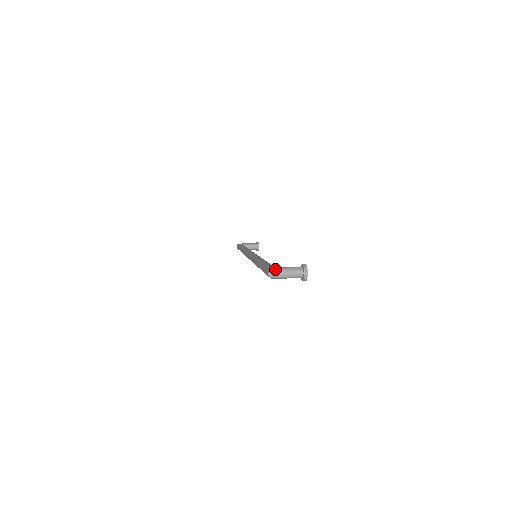
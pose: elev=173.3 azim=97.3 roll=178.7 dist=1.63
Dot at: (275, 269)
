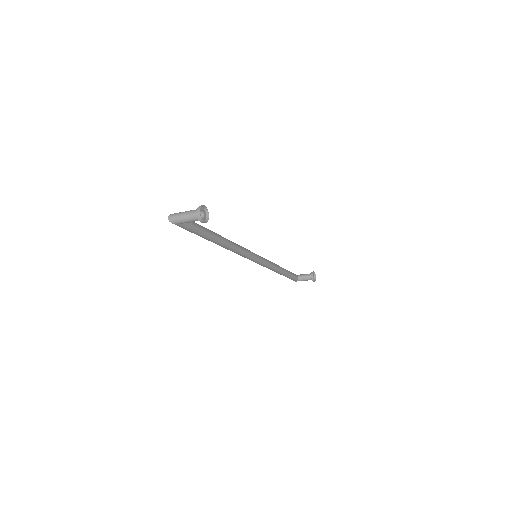
Dot at: (175, 213)
